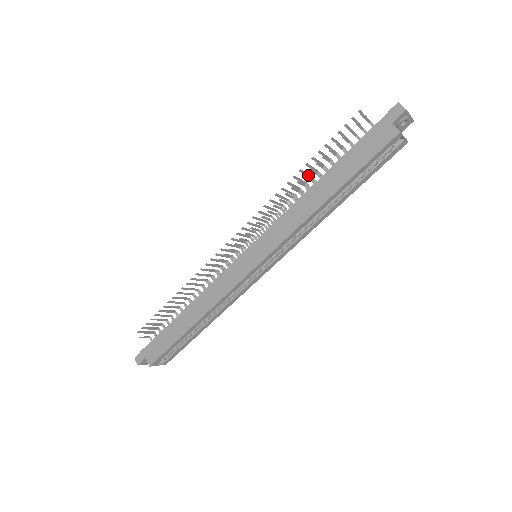
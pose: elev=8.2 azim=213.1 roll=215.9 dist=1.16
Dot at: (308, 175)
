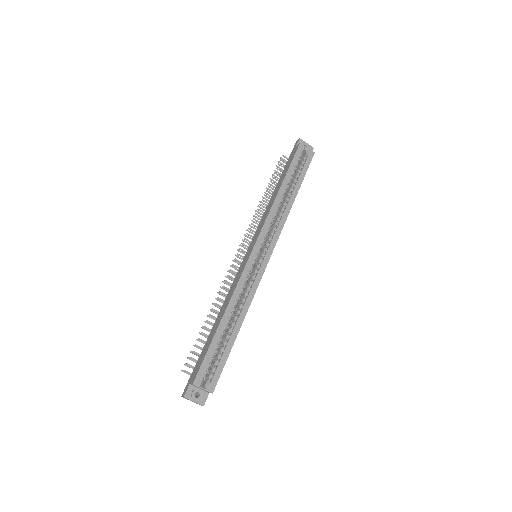
Dot at: occluded
